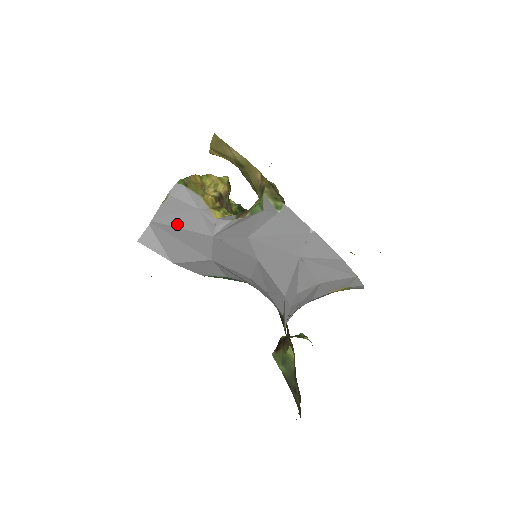
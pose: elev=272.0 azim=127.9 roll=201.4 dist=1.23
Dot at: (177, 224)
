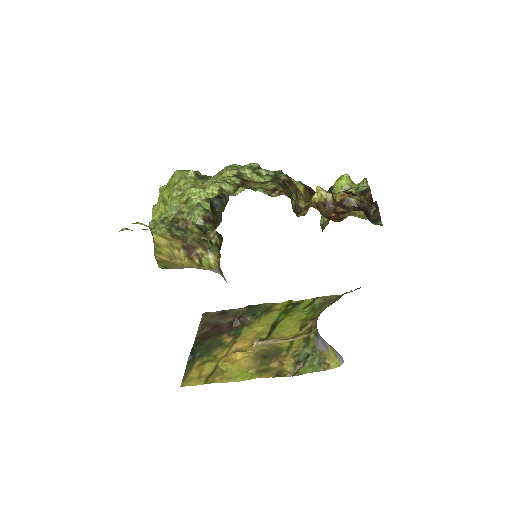
Dot at: occluded
